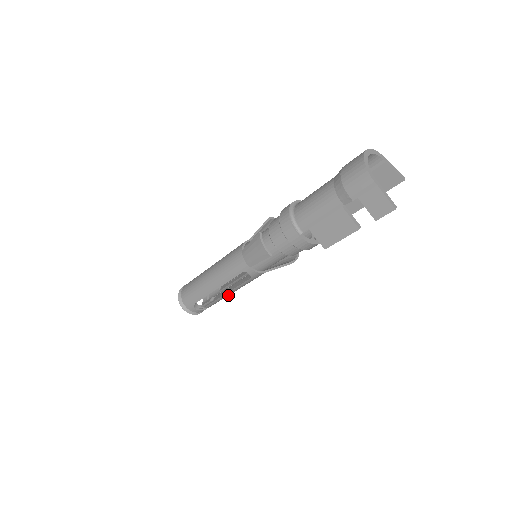
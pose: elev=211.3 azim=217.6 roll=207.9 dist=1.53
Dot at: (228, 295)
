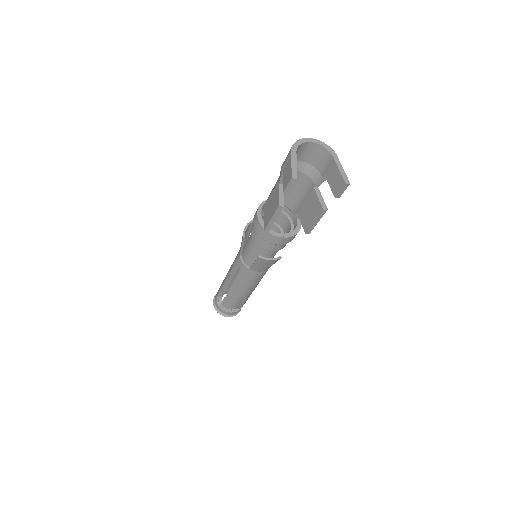
Dot at: (236, 296)
